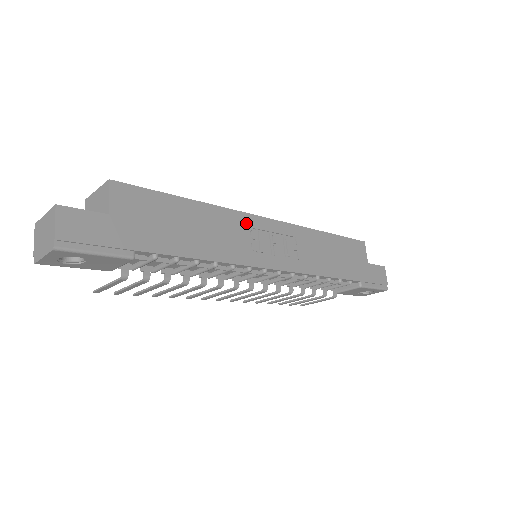
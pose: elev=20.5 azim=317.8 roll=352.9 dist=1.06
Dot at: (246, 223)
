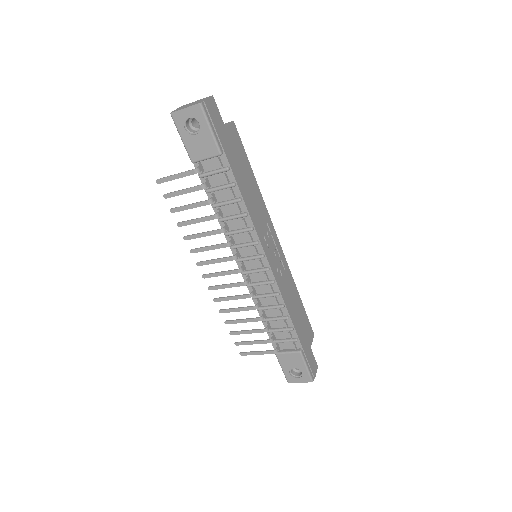
Dot at: (269, 224)
